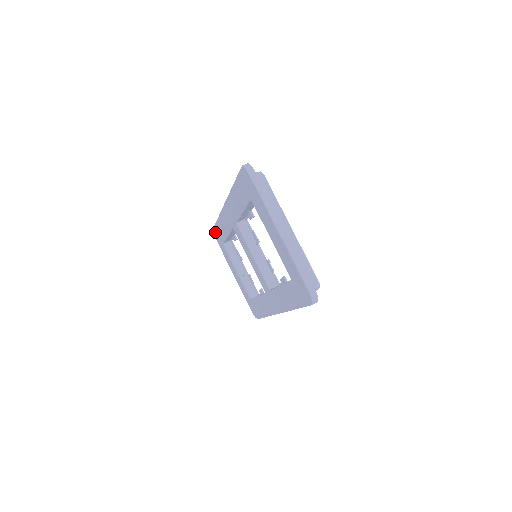
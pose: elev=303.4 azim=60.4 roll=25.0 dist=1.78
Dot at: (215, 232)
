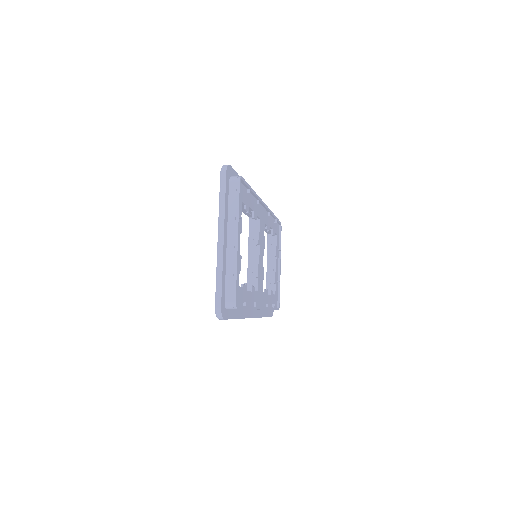
Dot at: occluded
